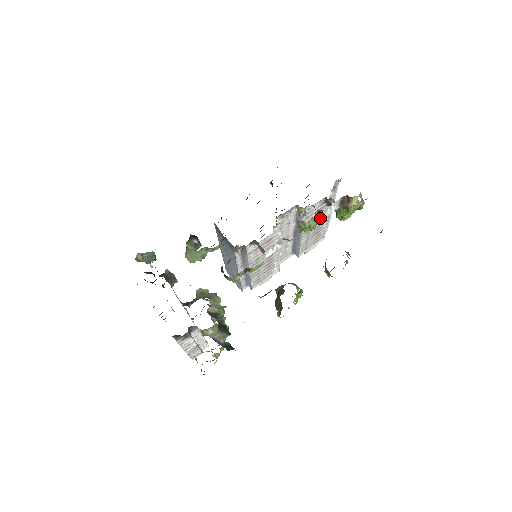
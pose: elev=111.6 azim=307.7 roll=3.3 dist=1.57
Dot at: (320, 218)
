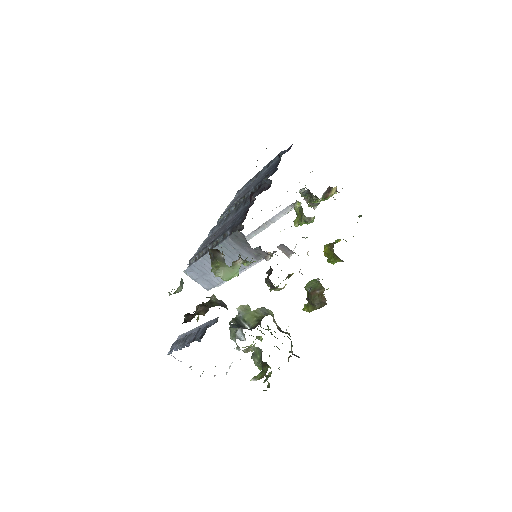
Dot at: occluded
